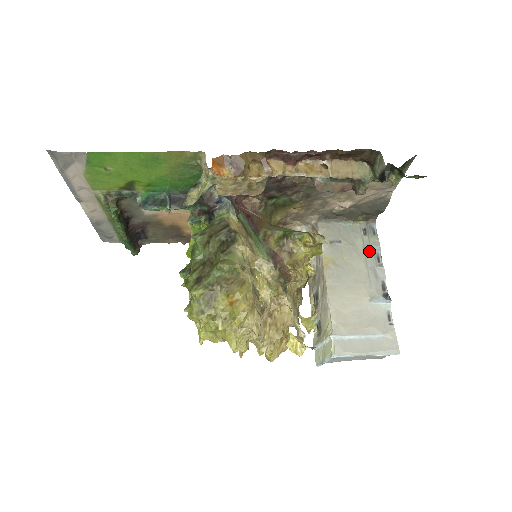
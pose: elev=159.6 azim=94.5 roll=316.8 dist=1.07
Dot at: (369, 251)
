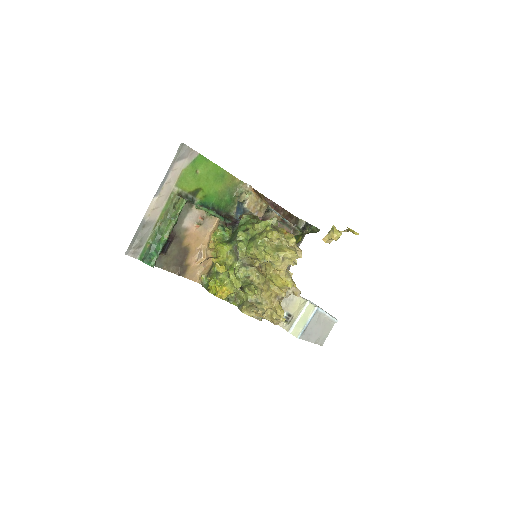
Dot at: occluded
